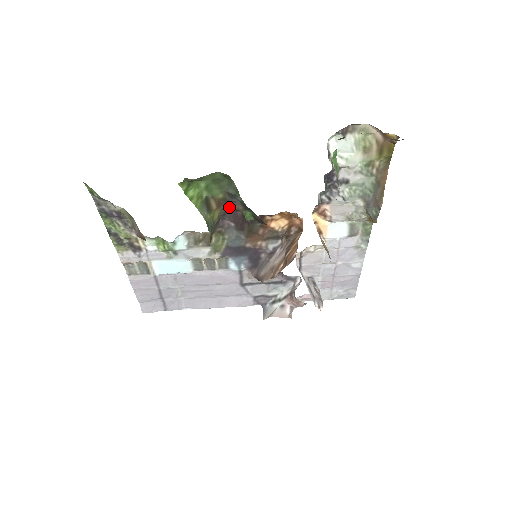
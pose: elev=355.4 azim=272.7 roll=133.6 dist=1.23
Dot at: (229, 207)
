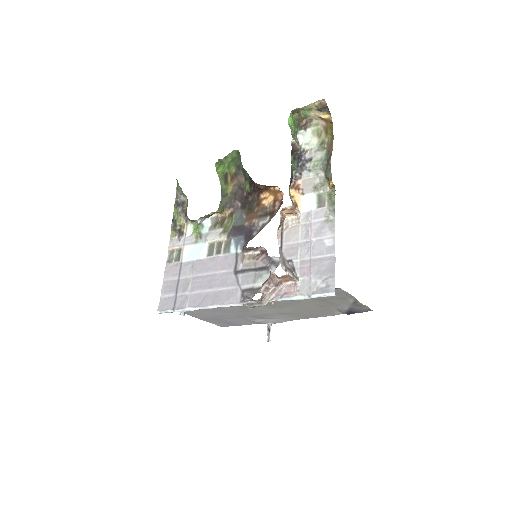
Dot at: (238, 184)
